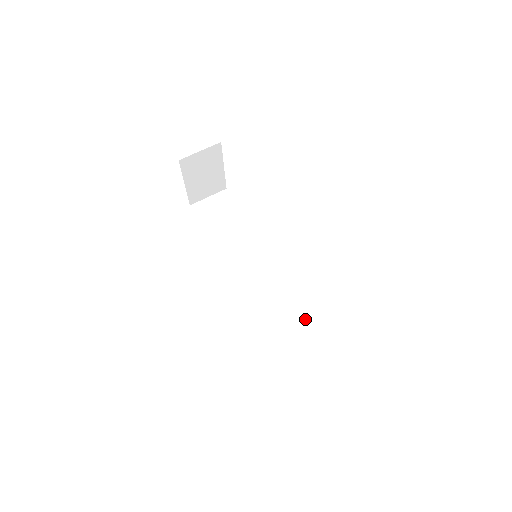
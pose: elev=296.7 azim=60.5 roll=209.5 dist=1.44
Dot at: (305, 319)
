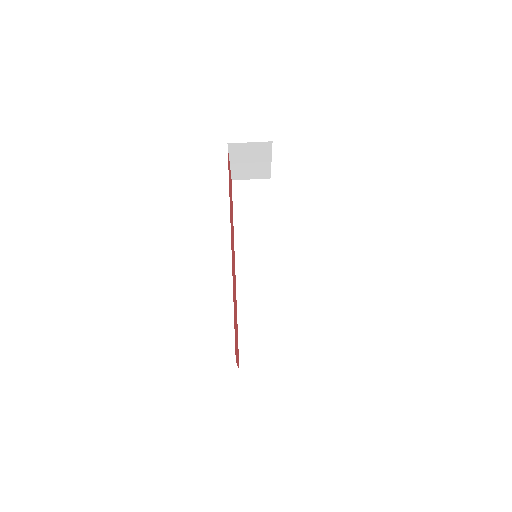
Dot at: (276, 326)
